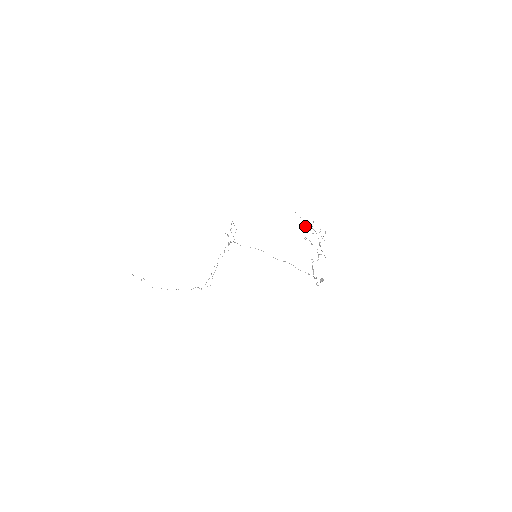
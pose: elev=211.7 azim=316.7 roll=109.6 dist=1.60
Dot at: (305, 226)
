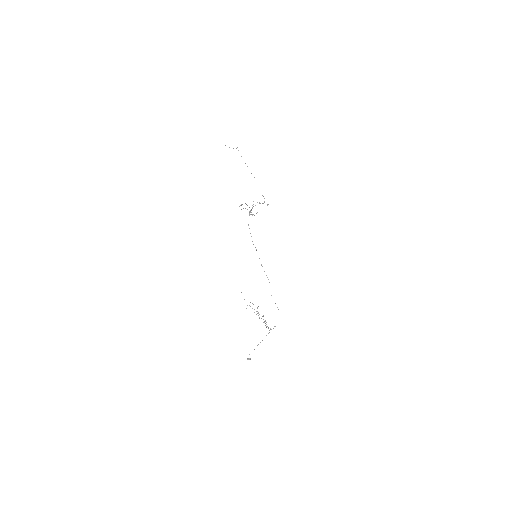
Dot at: occluded
